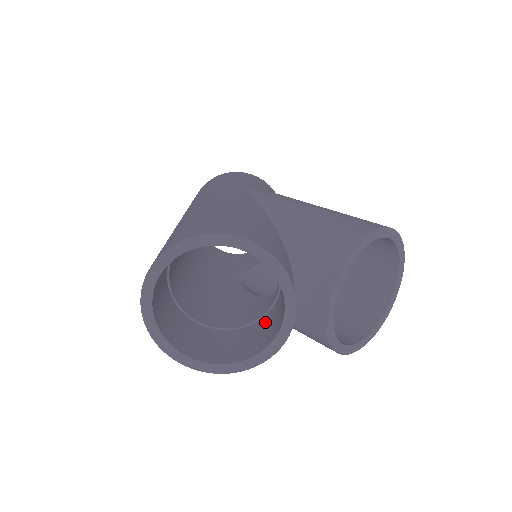
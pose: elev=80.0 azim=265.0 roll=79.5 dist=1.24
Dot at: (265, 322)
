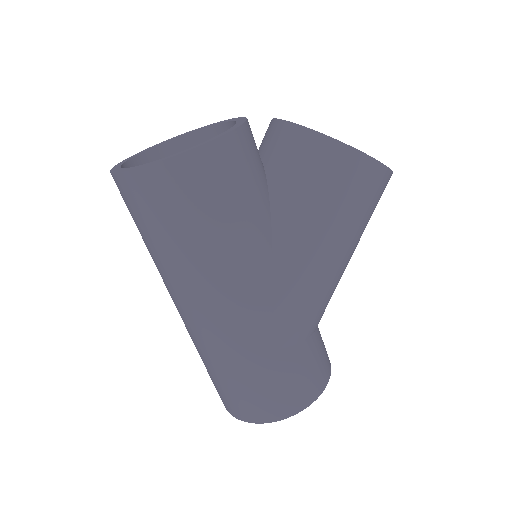
Dot at: occluded
